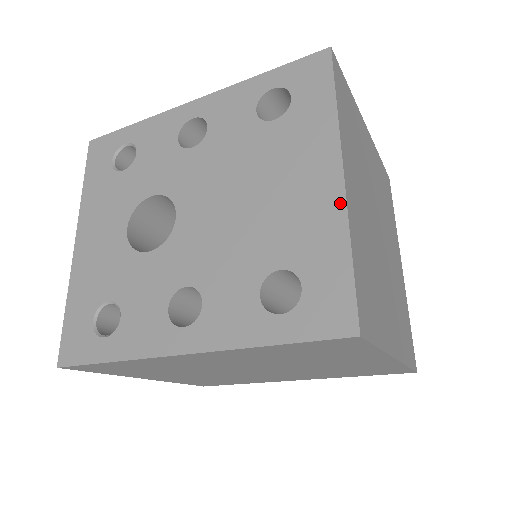
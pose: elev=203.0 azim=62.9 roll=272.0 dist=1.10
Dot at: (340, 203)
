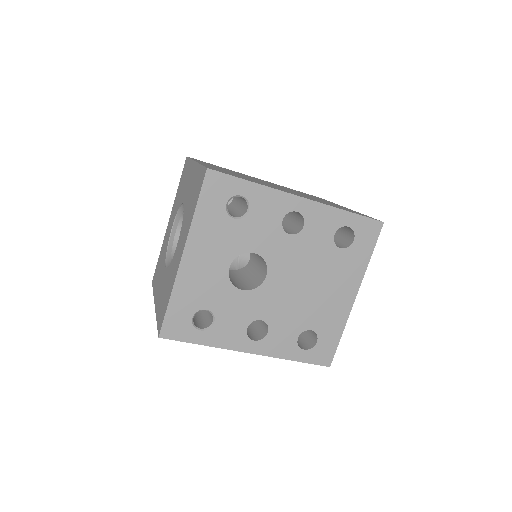
Dot at: (348, 311)
